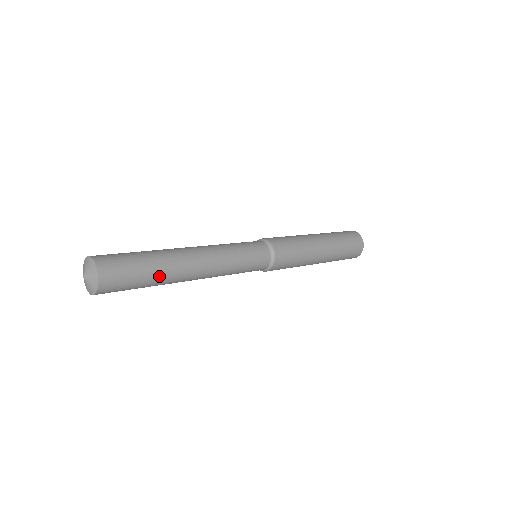
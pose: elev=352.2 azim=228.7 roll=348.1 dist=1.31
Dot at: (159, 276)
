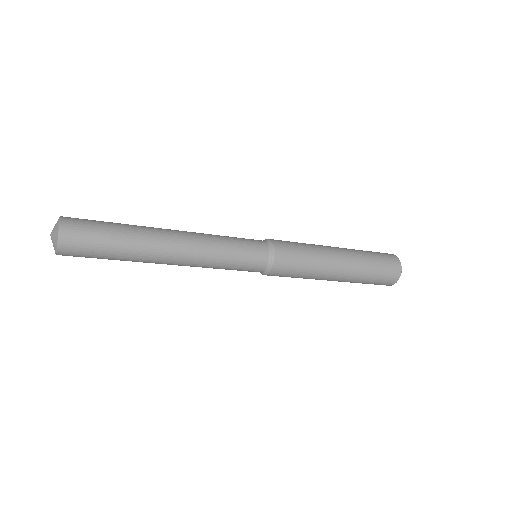
Dot at: (127, 251)
